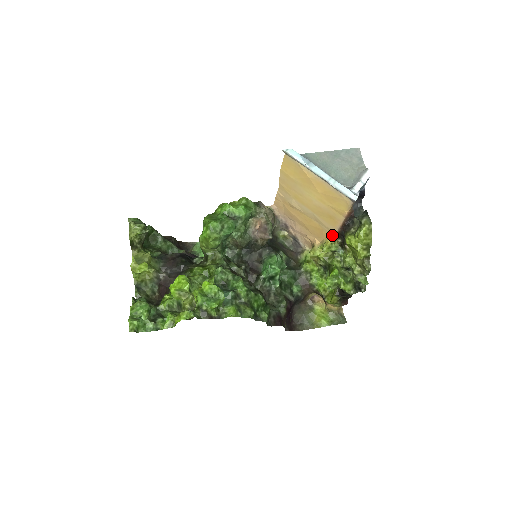
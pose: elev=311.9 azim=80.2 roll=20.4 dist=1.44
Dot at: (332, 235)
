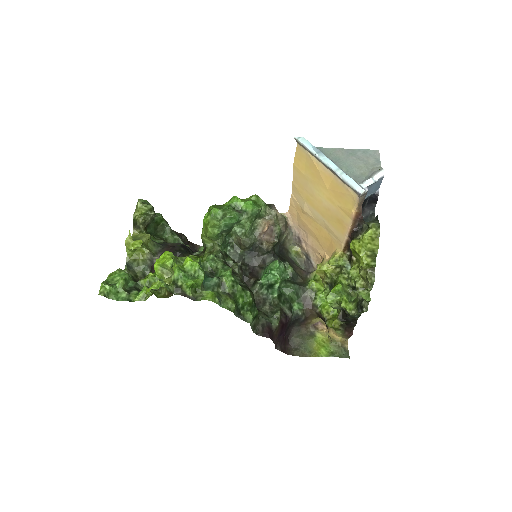
Dot at: (341, 246)
